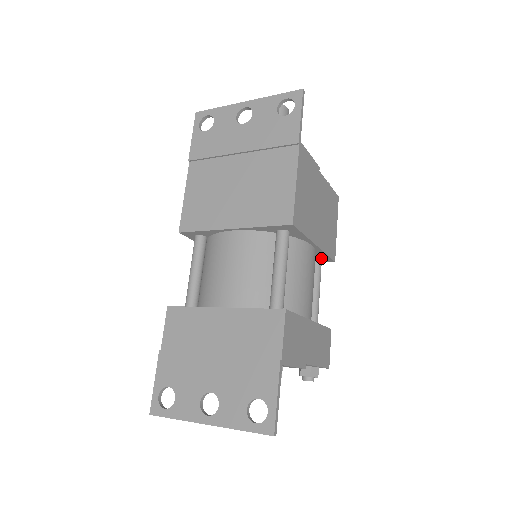
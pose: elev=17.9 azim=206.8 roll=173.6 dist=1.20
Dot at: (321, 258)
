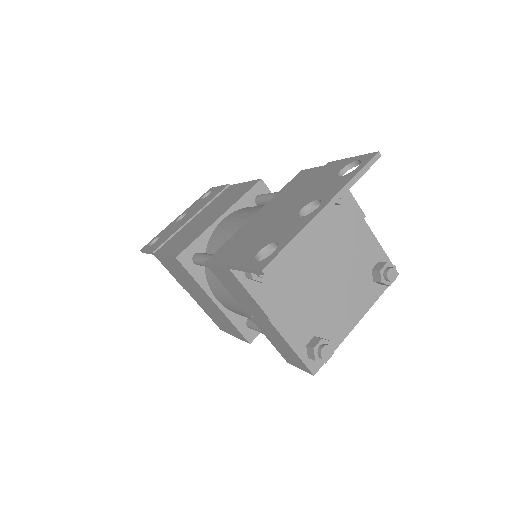
Dot at: occluded
